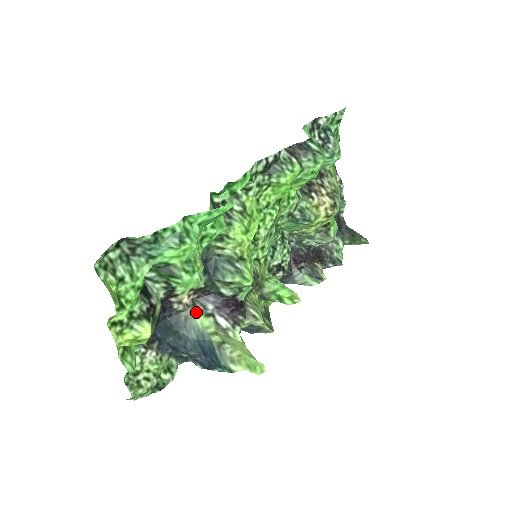
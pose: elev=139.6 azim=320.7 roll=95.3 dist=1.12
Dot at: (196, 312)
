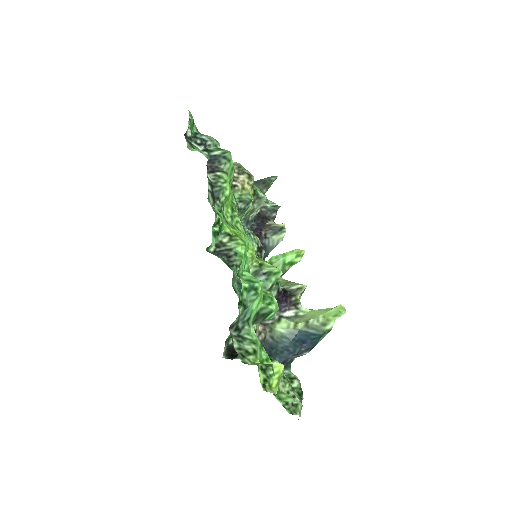
Dot at: (272, 327)
